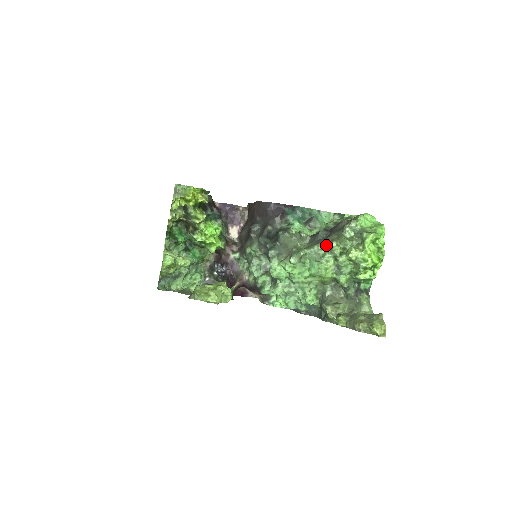
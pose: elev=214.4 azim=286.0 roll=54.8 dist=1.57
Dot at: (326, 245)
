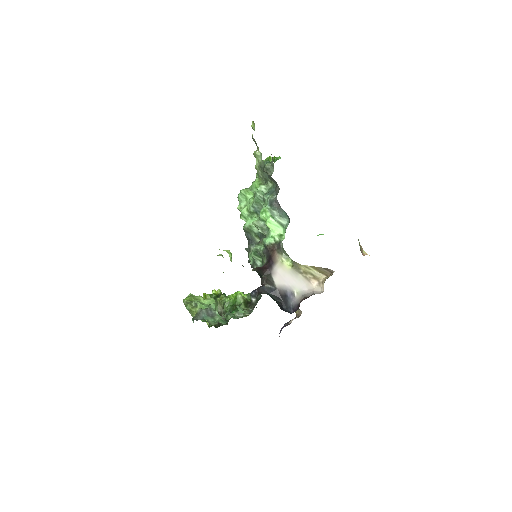
Dot at: occluded
